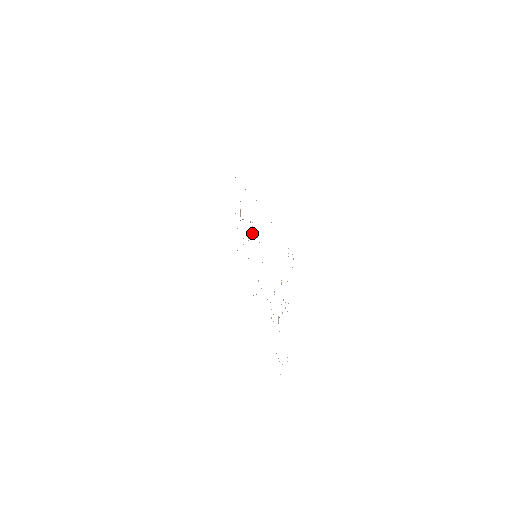
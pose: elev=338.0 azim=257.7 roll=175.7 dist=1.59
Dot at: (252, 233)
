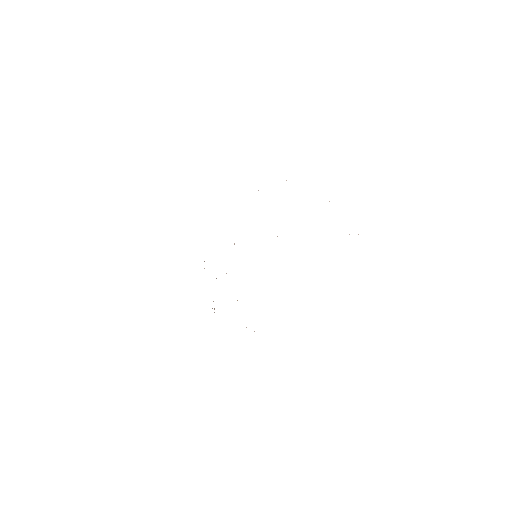
Dot at: occluded
